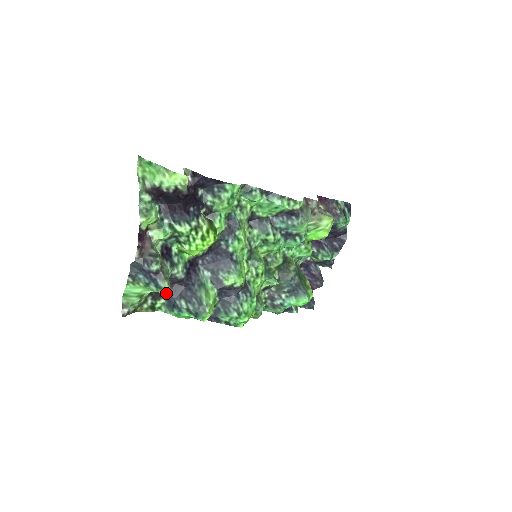
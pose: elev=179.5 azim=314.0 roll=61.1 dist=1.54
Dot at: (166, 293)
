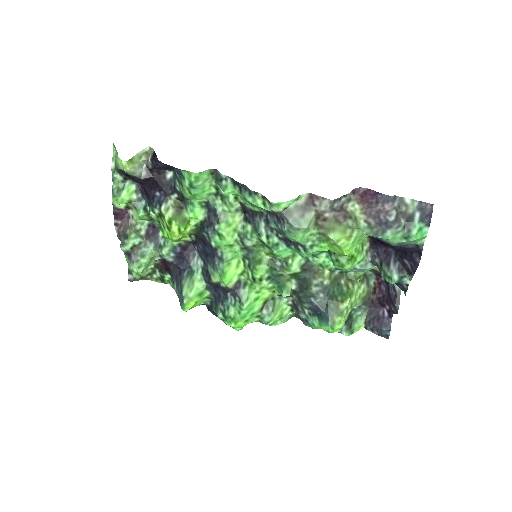
Dot at: (169, 270)
